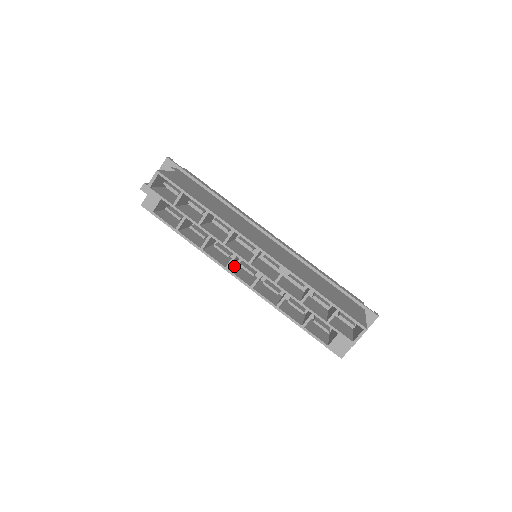
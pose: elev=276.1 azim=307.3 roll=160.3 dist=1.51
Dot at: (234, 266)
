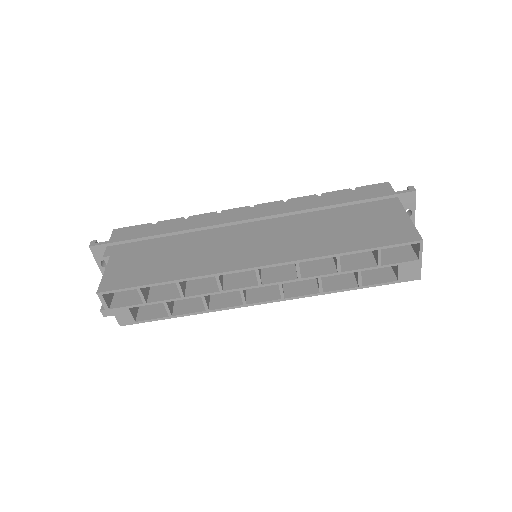
Dot at: occluded
